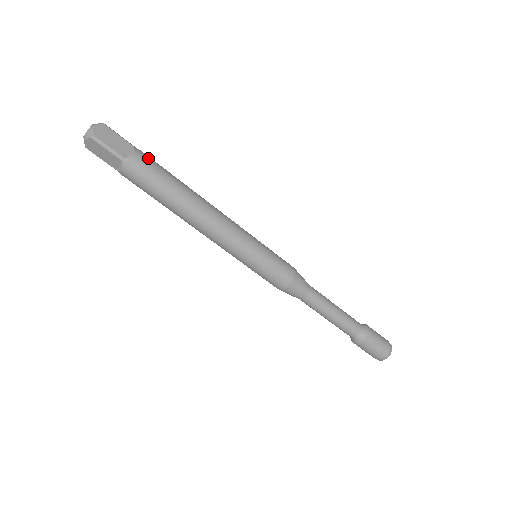
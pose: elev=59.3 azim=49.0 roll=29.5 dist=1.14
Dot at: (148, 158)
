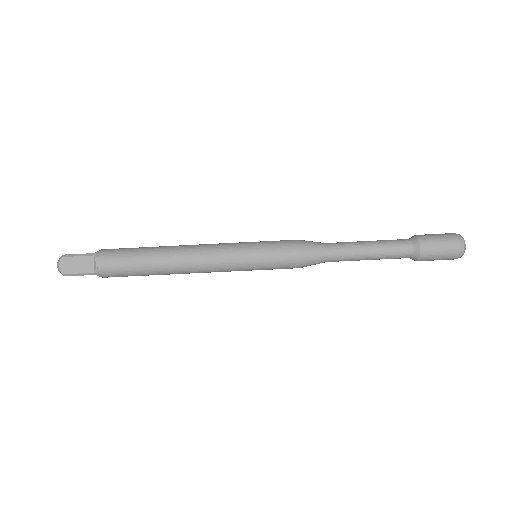
Dot at: occluded
